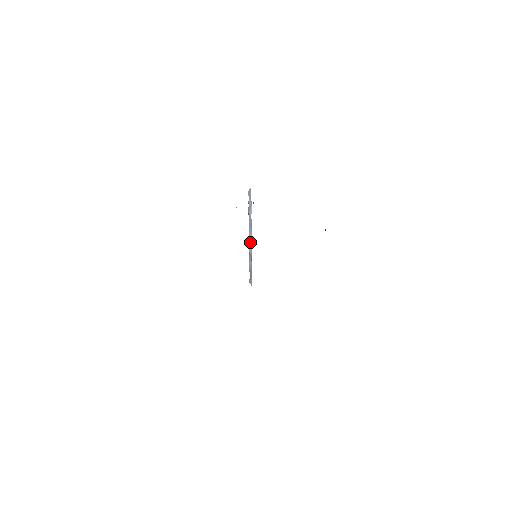
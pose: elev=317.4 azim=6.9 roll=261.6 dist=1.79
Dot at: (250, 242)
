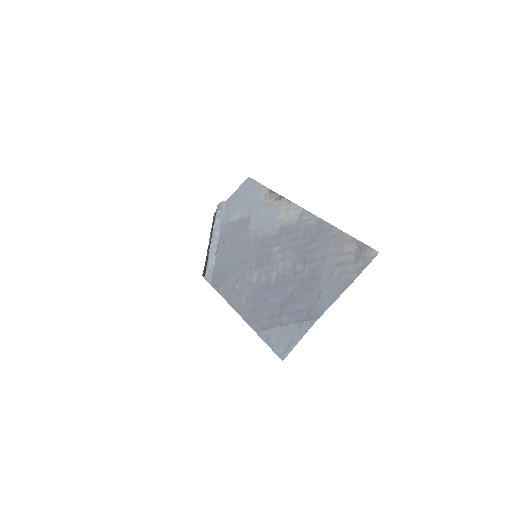
Dot at: (215, 244)
